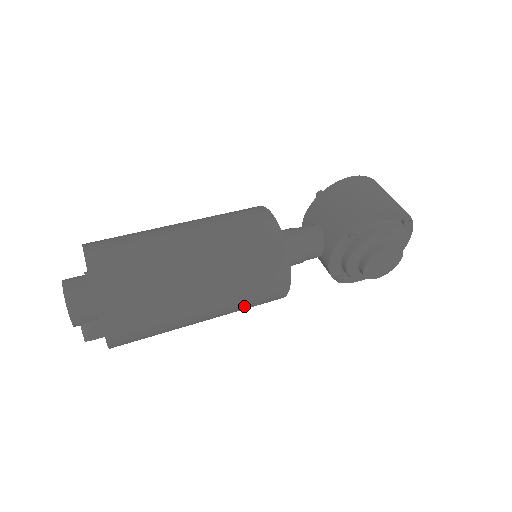
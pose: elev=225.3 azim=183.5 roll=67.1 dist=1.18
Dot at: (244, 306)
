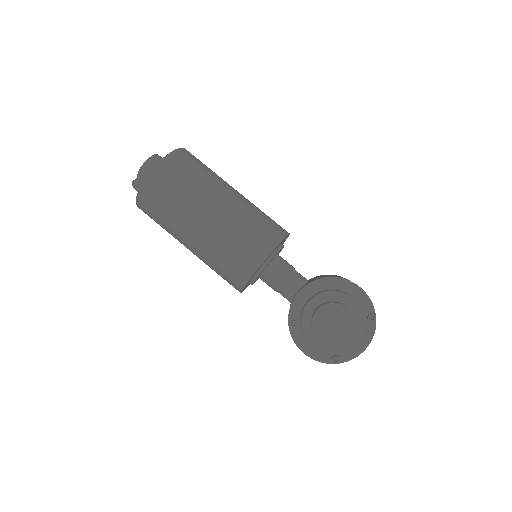
Dot at: (224, 249)
